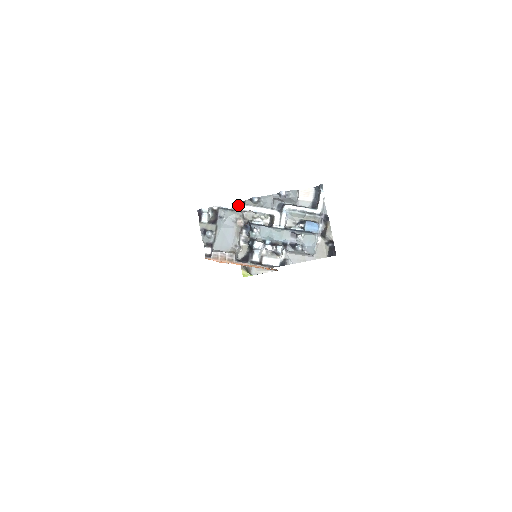
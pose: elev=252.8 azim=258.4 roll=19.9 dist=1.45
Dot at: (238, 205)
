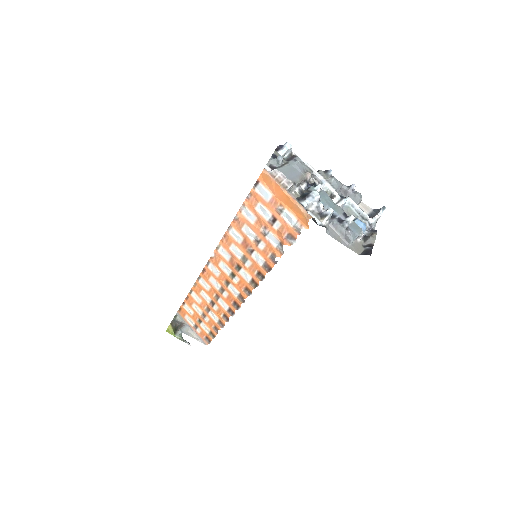
Dot at: (313, 168)
